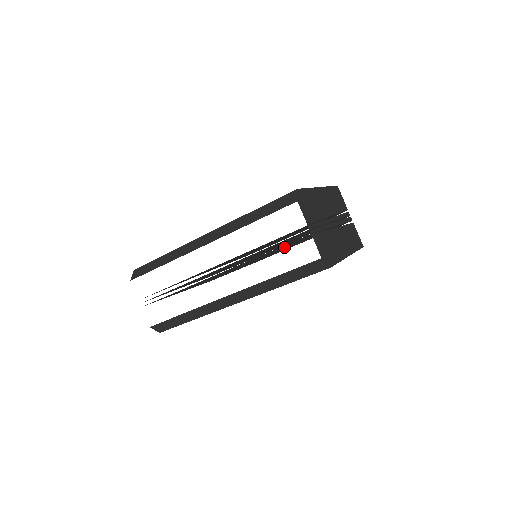
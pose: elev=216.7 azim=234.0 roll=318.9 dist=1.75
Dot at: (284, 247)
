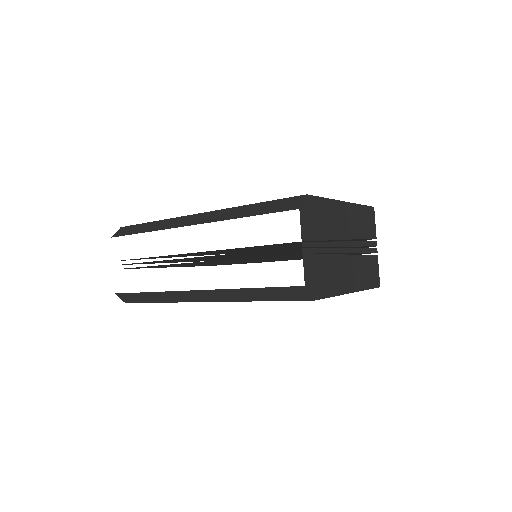
Dot at: (282, 257)
